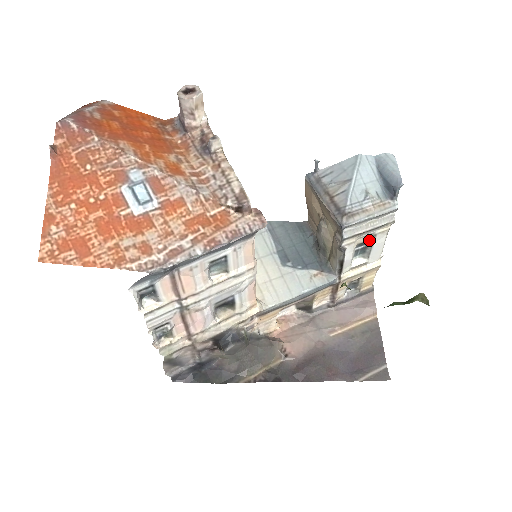
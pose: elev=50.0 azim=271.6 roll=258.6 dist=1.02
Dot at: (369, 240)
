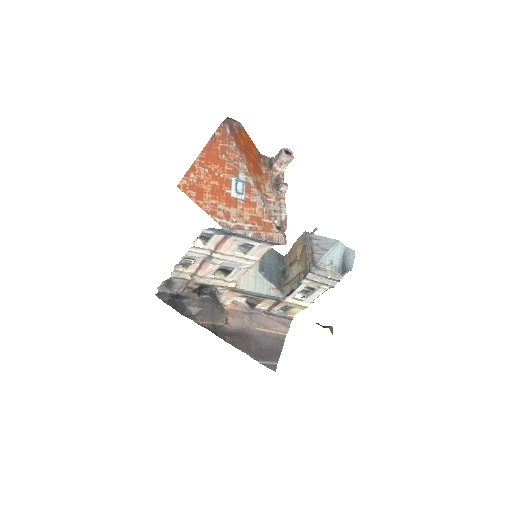
Dot at: (314, 288)
